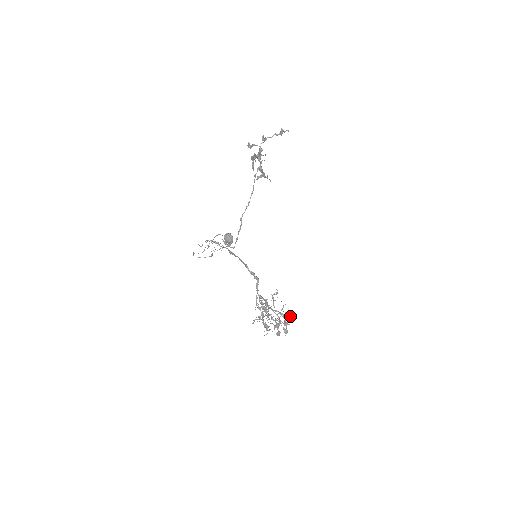
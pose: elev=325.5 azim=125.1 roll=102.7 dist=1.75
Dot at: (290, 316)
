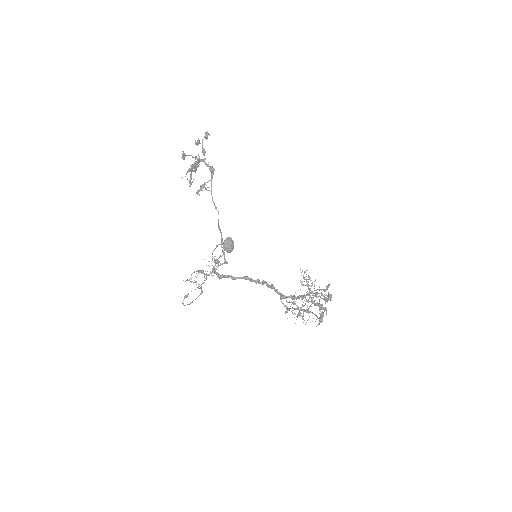
Dot at: (324, 289)
